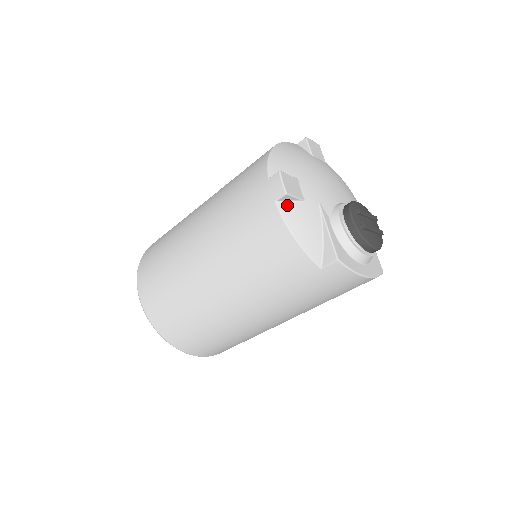
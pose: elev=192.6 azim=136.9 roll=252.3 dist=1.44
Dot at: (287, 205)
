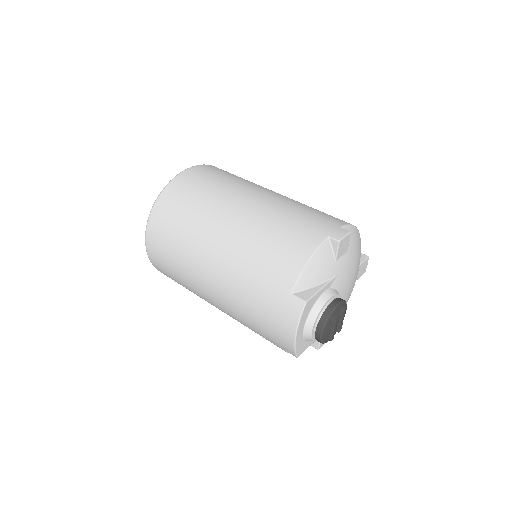
Dot at: (329, 247)
